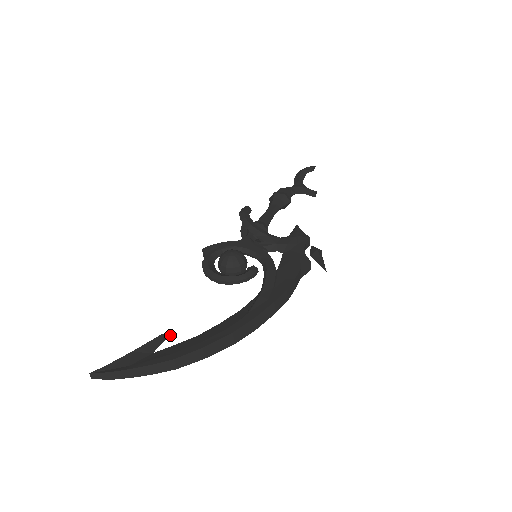
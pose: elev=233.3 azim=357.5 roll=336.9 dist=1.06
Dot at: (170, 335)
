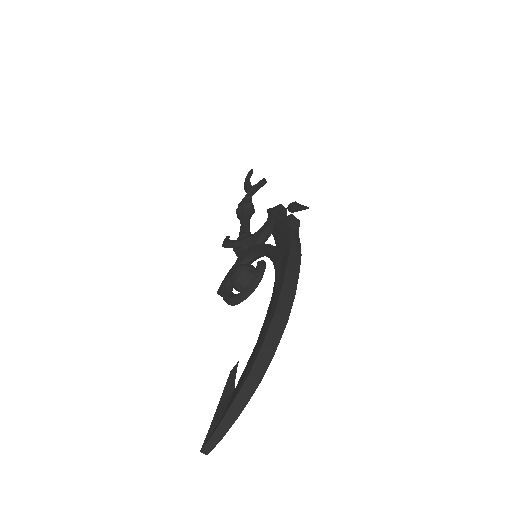
Dot at: (237, 366)
